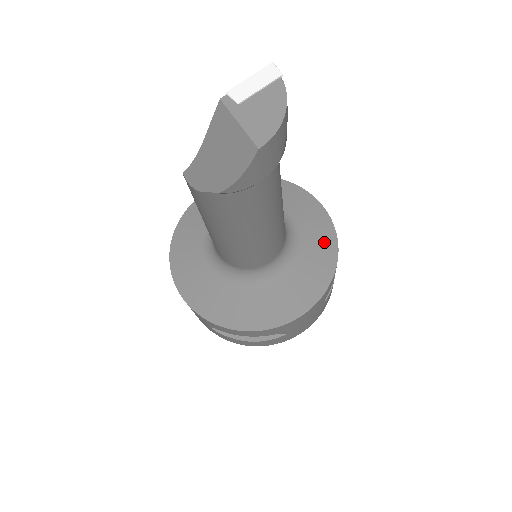
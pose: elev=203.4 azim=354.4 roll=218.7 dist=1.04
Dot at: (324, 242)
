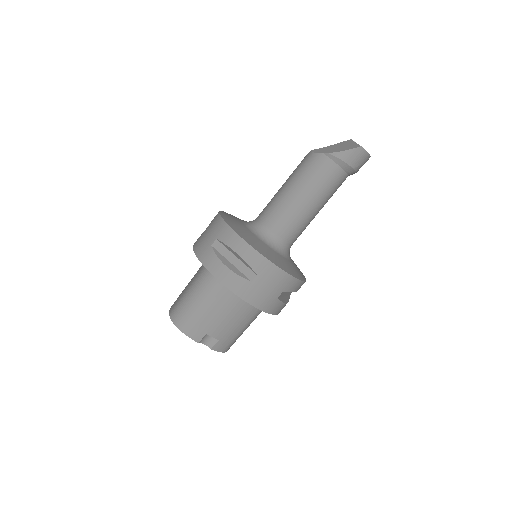
Dot at: (301, 273)
